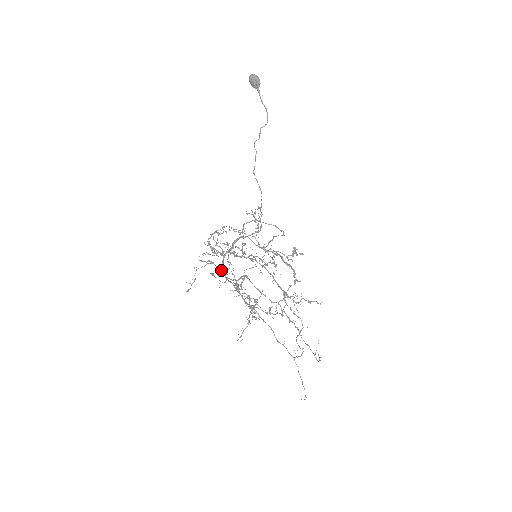
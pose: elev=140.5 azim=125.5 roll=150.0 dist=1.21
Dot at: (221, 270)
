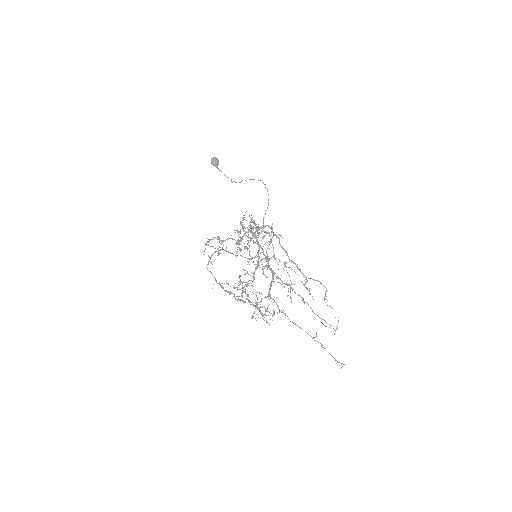
Dot at: occluded
